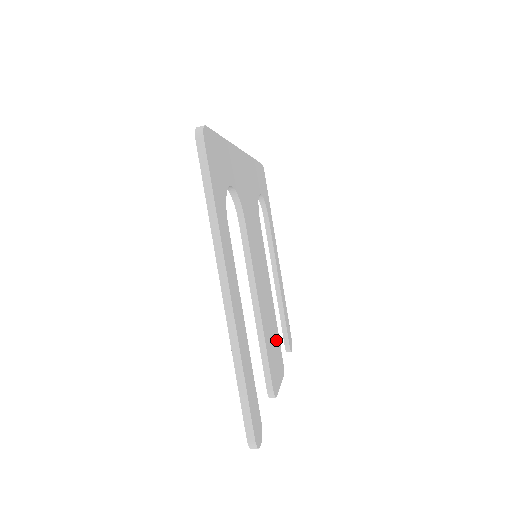
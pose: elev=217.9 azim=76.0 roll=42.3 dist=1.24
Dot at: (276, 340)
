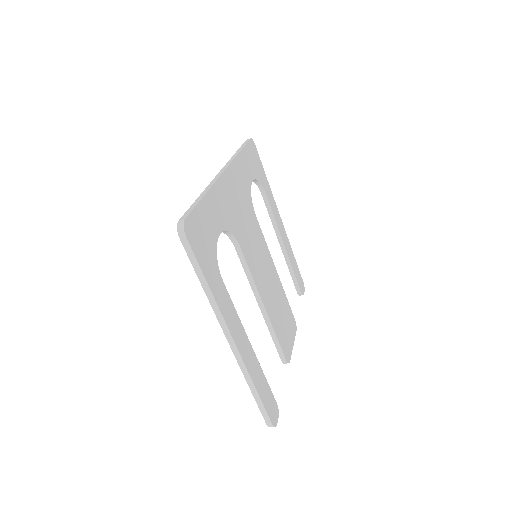
Dot at: (285, 310)
